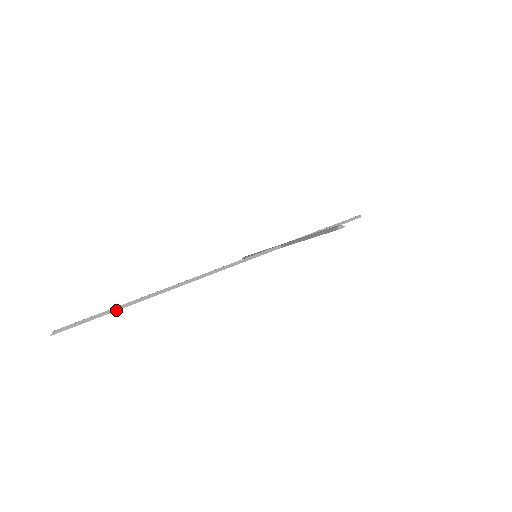
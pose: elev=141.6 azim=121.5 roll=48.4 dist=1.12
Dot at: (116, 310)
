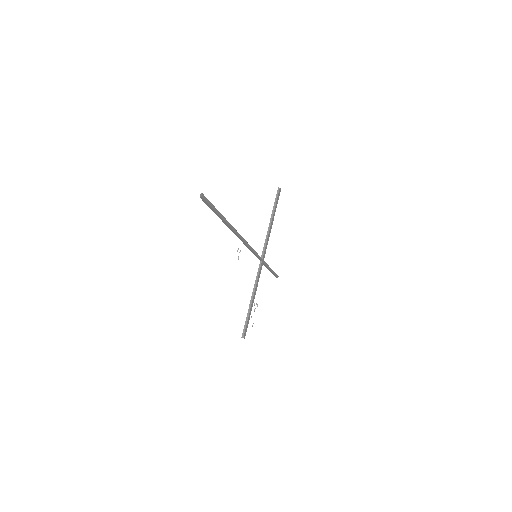
Dot at: (221, 215)
